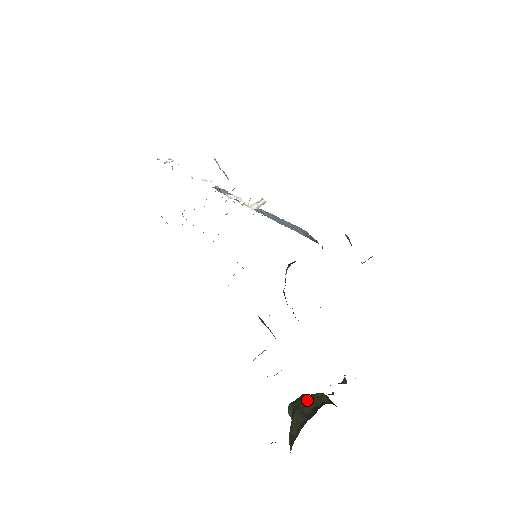
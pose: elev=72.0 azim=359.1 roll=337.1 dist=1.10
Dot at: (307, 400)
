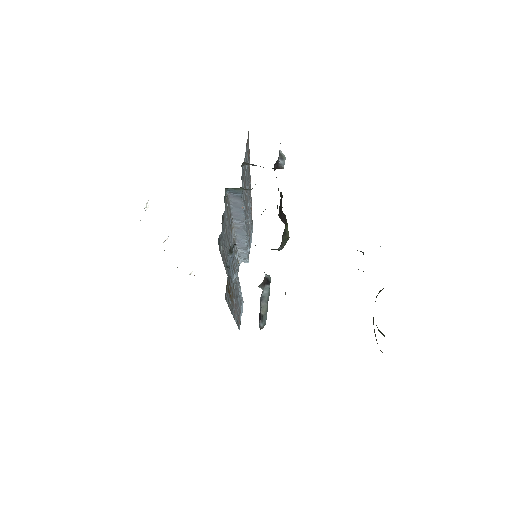
Dot at: occluded
